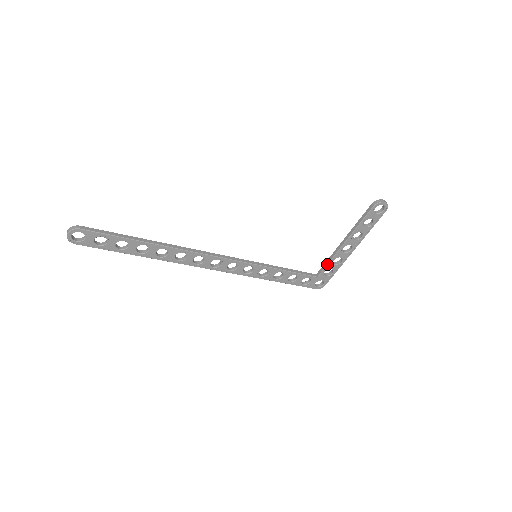
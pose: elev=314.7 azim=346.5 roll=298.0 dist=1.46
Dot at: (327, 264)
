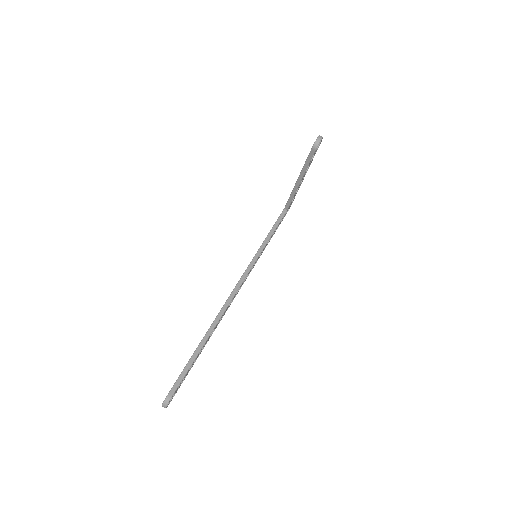
Dot at: occluded
